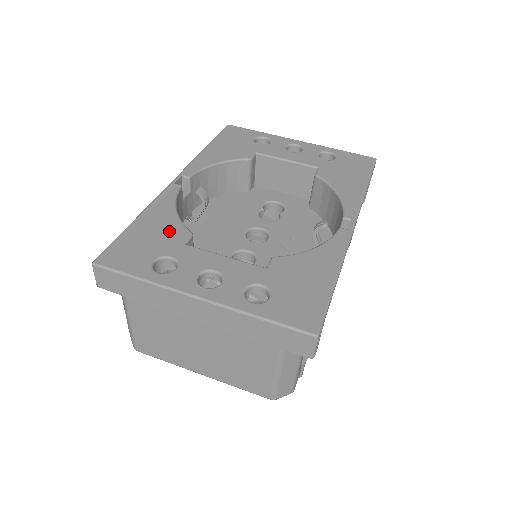
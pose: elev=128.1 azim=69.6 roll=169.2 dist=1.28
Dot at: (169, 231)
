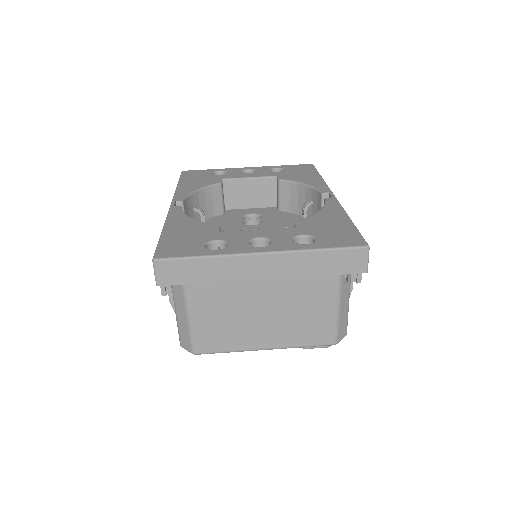
Dot at: (199, 229)
